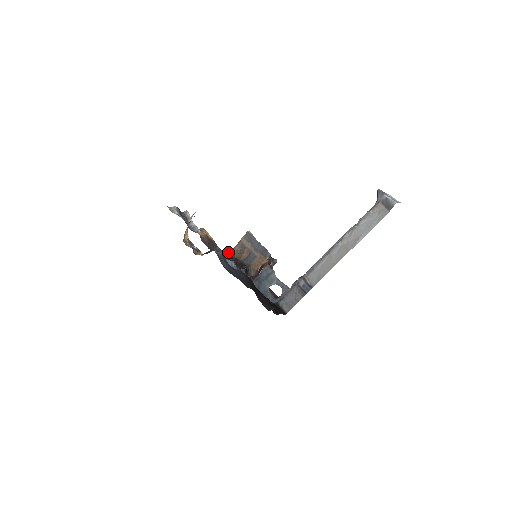
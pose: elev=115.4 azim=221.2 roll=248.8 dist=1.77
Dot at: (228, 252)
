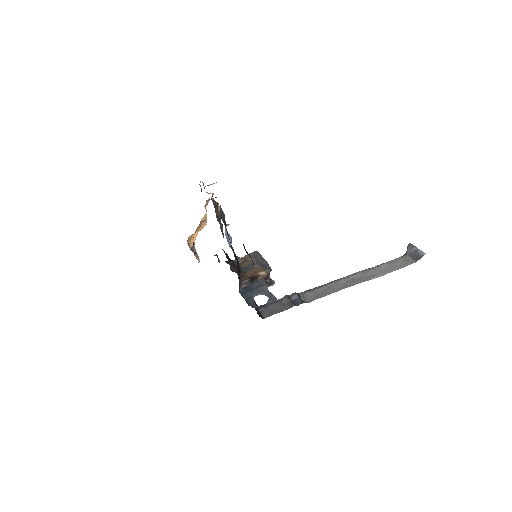
Dot at: (227, 261)
